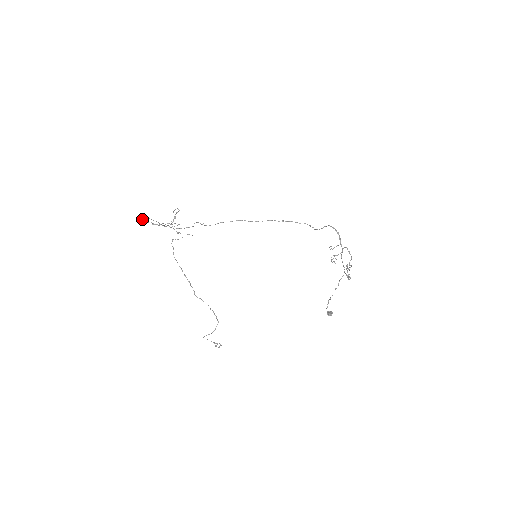
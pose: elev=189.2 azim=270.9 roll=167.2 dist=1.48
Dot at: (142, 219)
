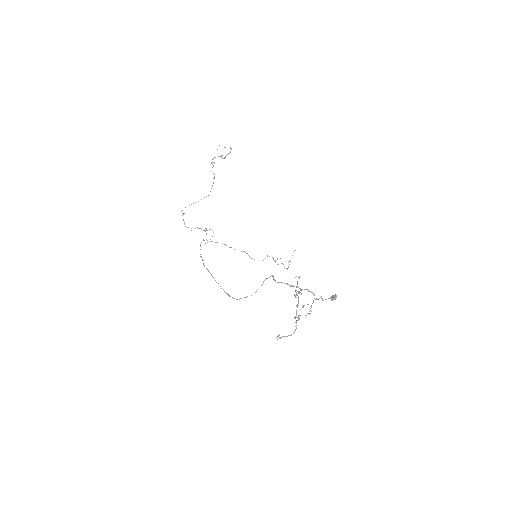
Dot at: occluded
